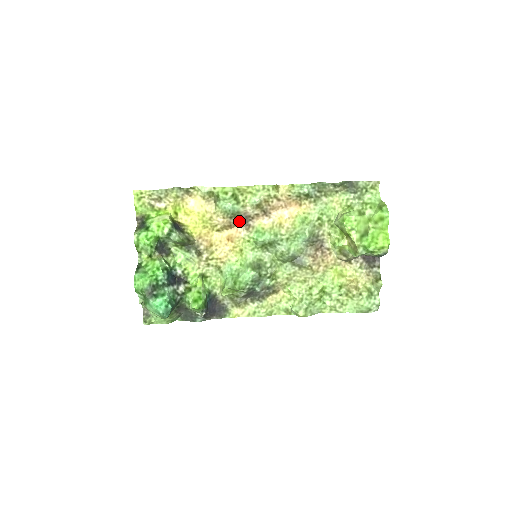
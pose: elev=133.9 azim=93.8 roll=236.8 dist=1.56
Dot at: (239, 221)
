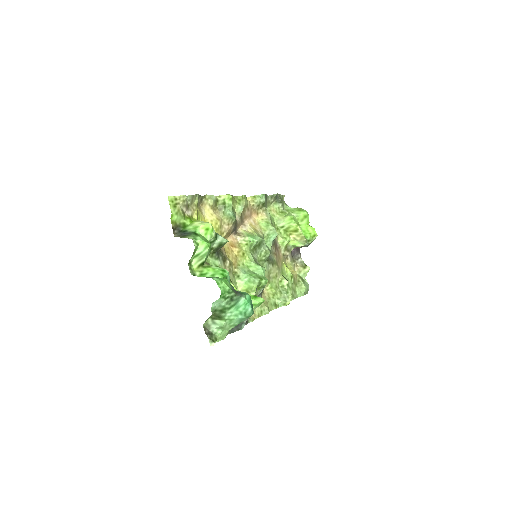
Dot at: occluded
